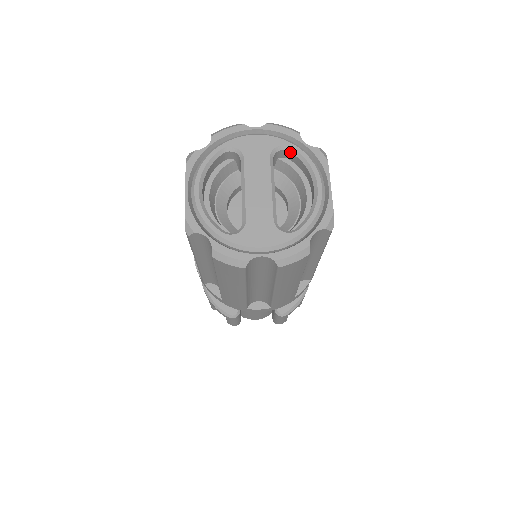
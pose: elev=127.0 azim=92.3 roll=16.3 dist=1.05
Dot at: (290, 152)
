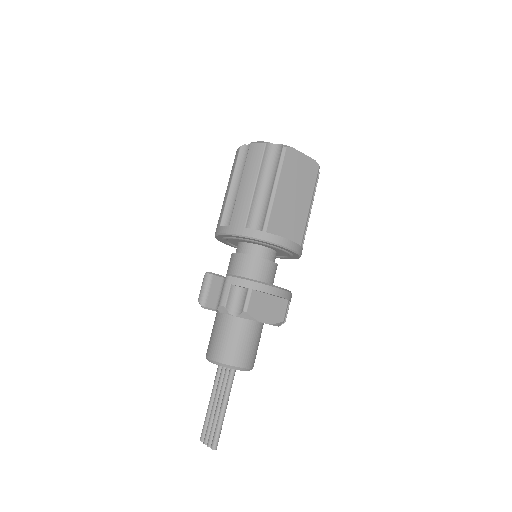
Dot at: occluded
